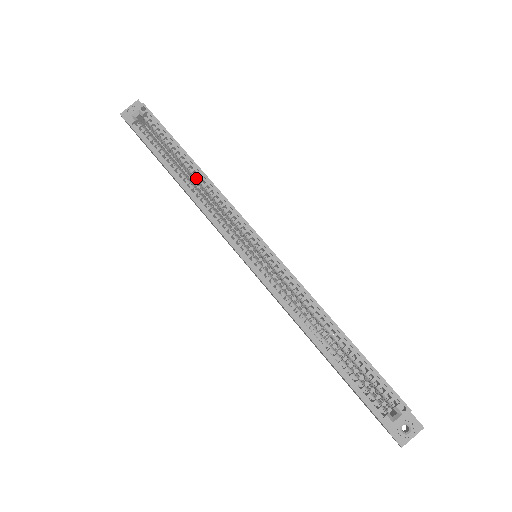
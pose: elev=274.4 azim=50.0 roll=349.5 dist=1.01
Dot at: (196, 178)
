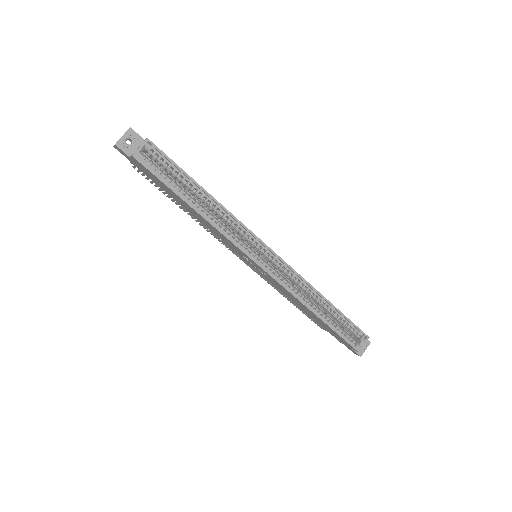
Dot at: (211, 206)
